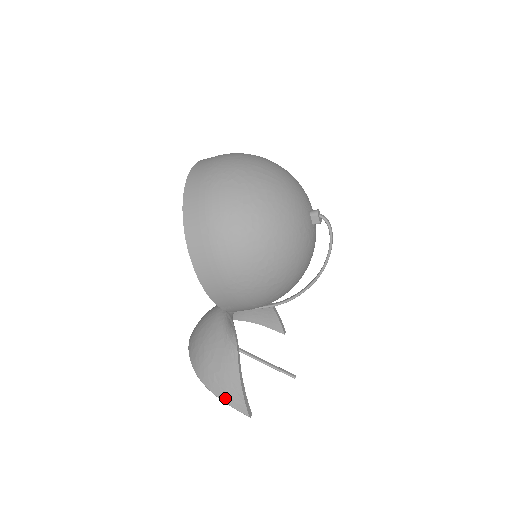
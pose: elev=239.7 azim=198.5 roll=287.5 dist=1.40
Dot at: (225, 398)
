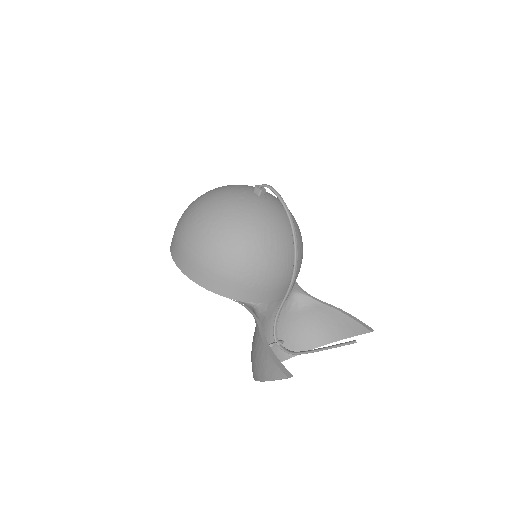
Dot at: (266, 375)
